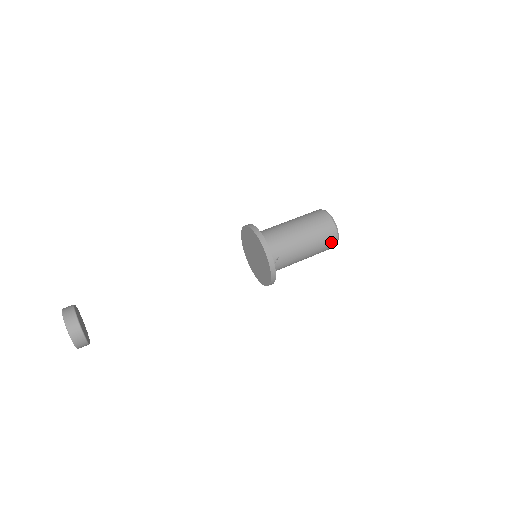
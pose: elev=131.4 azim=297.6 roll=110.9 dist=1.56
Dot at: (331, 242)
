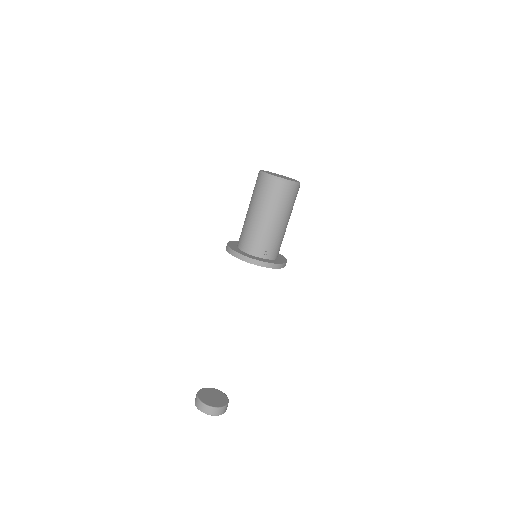
Dot at: (289, 191)
